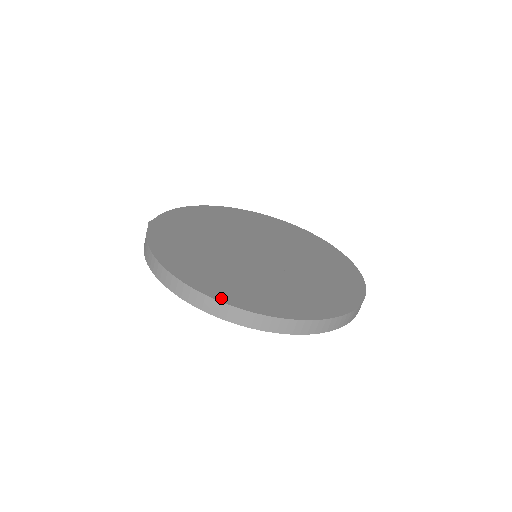
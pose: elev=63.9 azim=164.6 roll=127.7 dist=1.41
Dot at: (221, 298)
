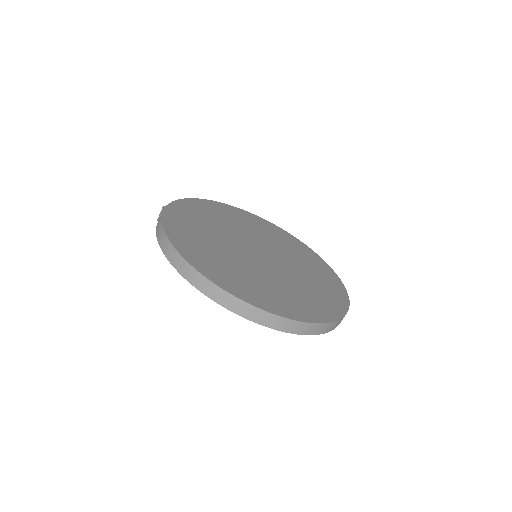
Dot at: (229, 289)
